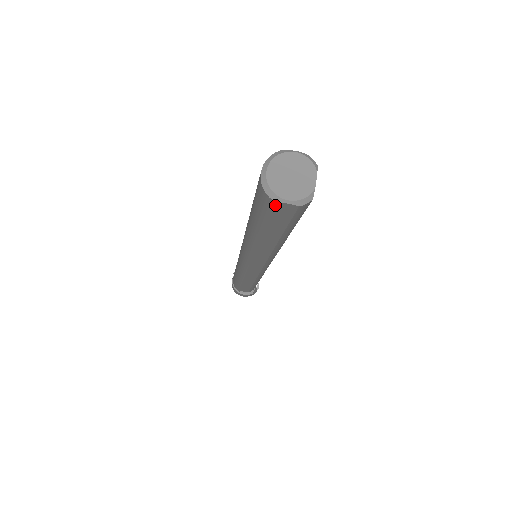
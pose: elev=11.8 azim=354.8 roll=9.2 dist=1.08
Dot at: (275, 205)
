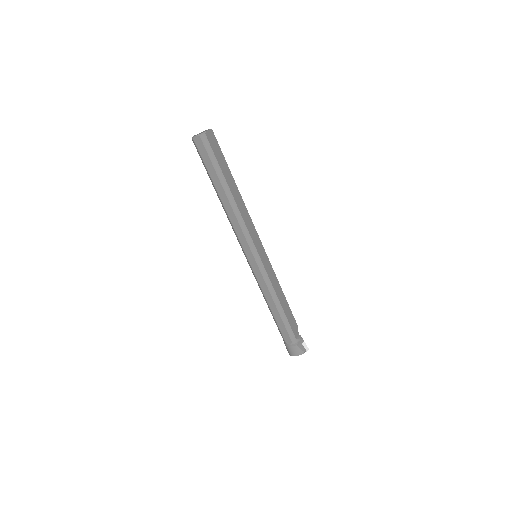
Dot at: (195, 142)
